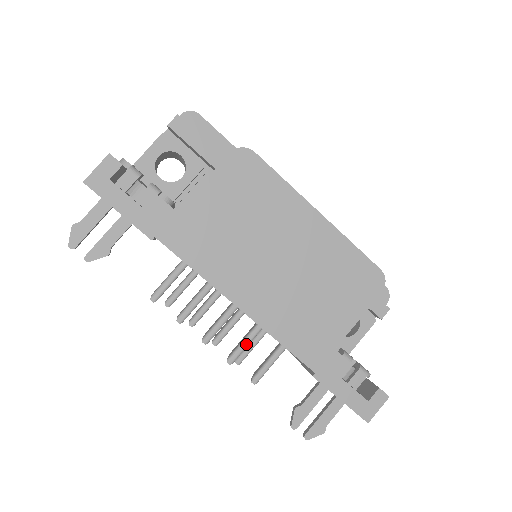
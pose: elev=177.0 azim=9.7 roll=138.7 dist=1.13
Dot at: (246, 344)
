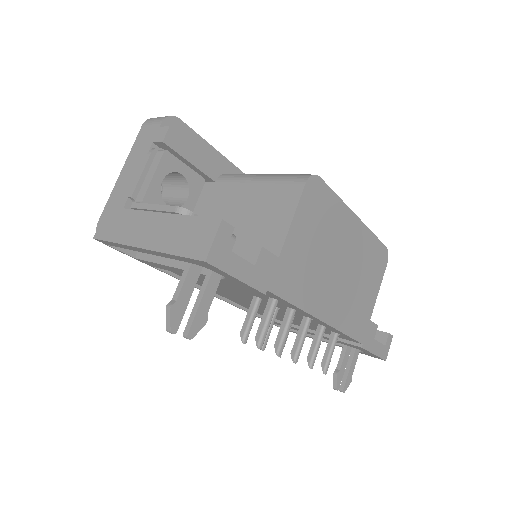
Dot at: (319, 346)
